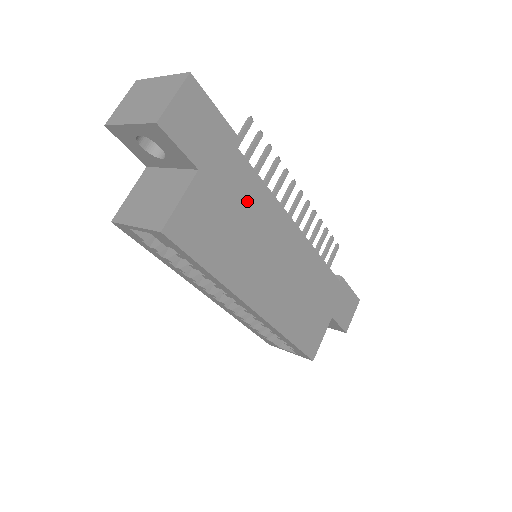
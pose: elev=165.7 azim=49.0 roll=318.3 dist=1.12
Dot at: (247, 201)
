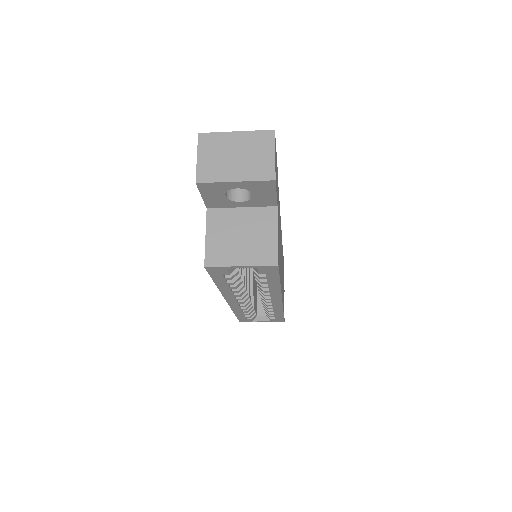
Dot at: (279, 218)
